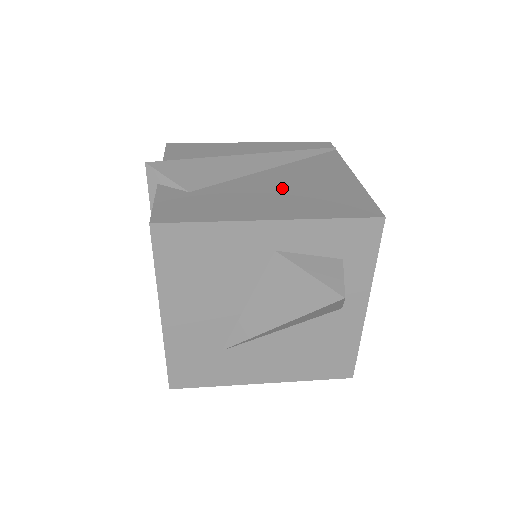
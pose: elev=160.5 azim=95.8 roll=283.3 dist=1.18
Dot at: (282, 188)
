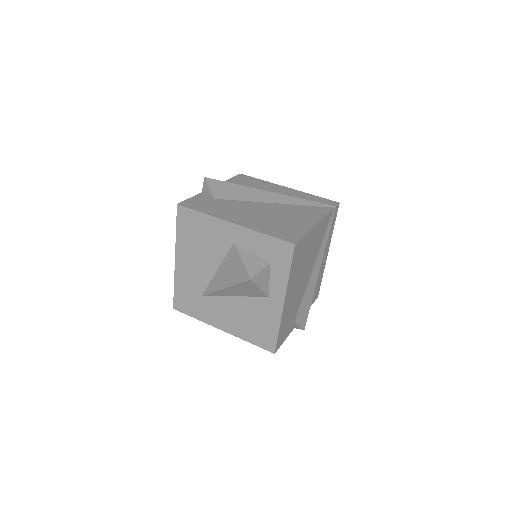
Dot at: (264, 213)
